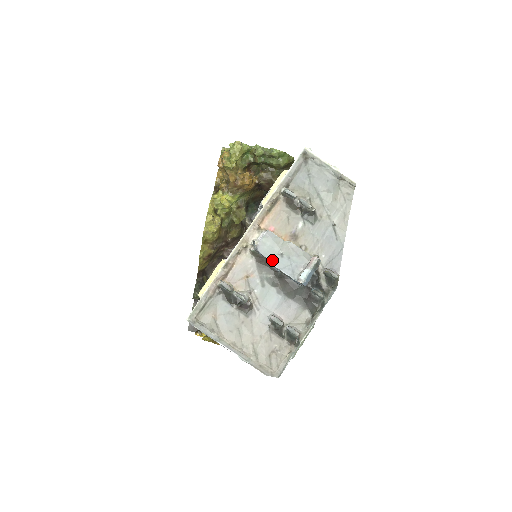
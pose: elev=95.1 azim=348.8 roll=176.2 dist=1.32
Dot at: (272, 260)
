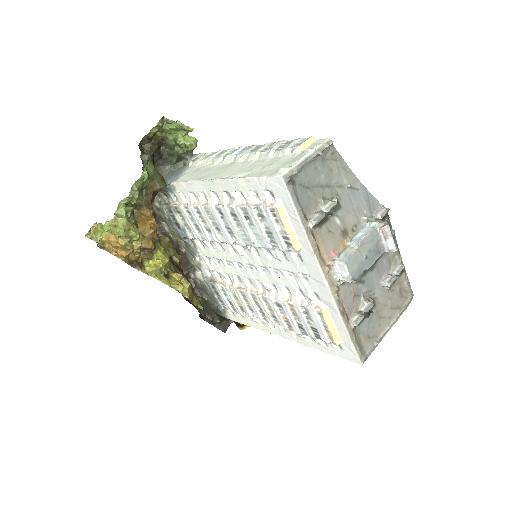
Dot at: (365, 269)
